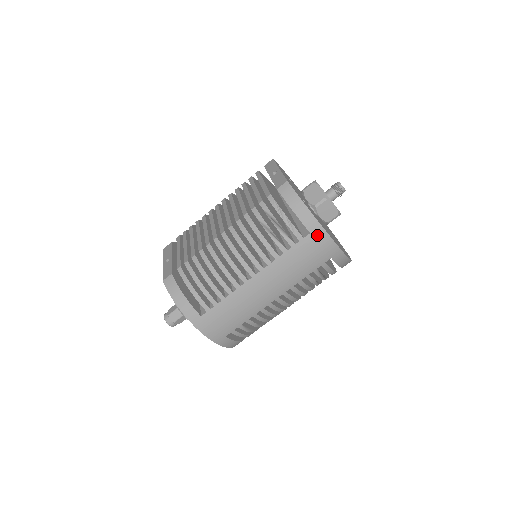
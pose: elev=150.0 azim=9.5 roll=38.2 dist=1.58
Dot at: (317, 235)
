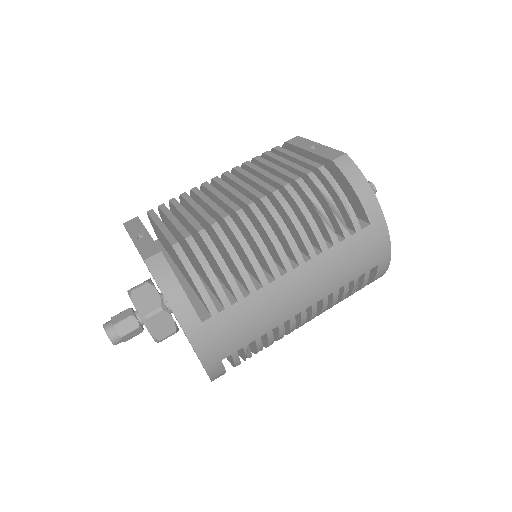
Dot at: (377, 229)
